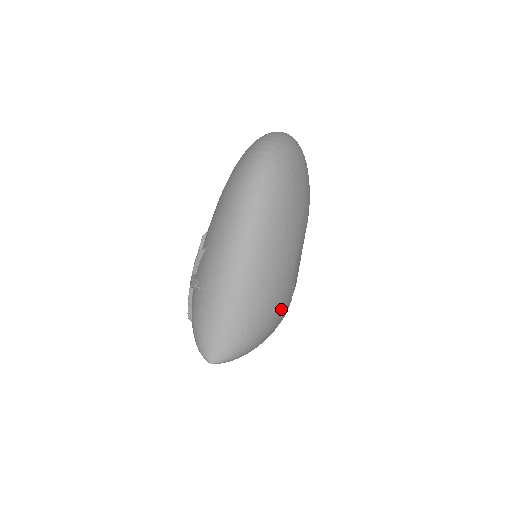
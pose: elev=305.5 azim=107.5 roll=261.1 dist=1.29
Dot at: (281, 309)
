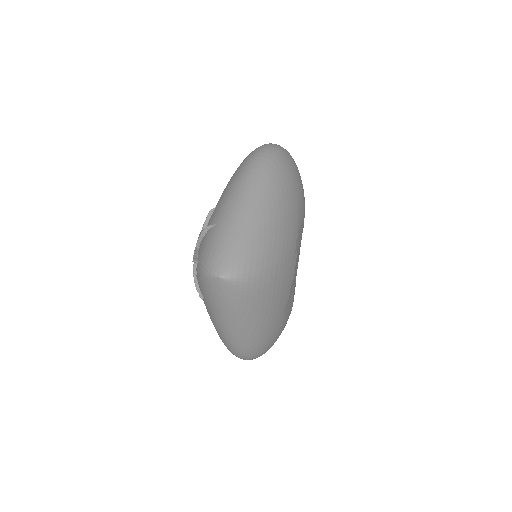
Dot at: (287, 263)
